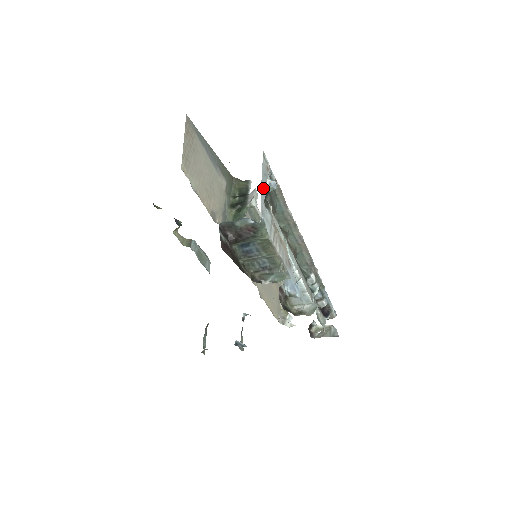
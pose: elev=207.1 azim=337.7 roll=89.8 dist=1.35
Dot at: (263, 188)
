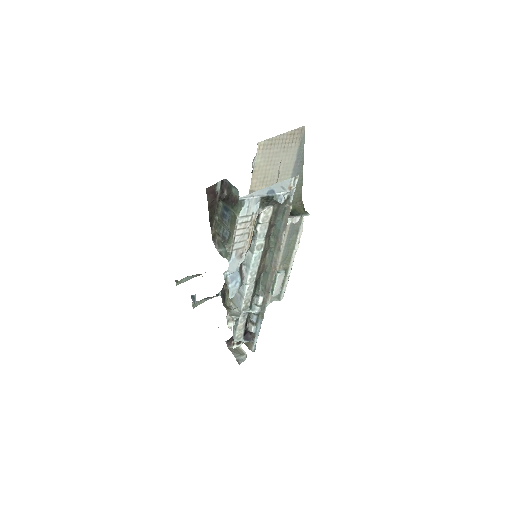
Dot at: (269, 190)
